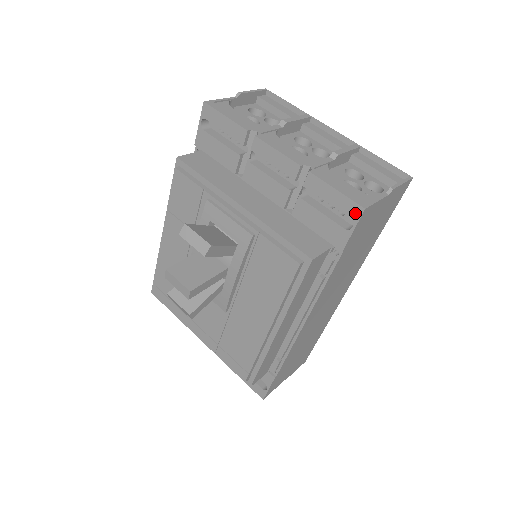
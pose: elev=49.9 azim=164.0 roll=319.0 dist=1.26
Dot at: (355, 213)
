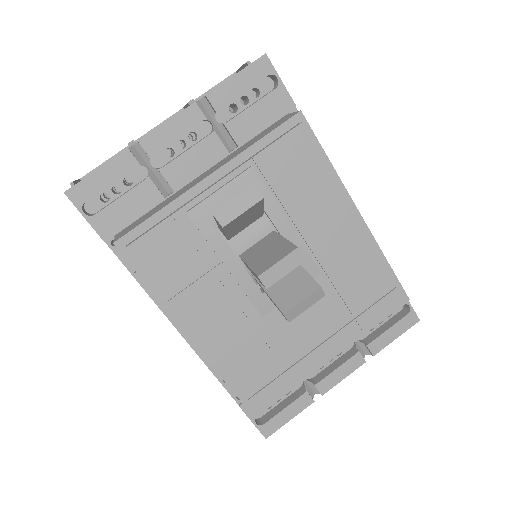
Dot at: (265, 67)
